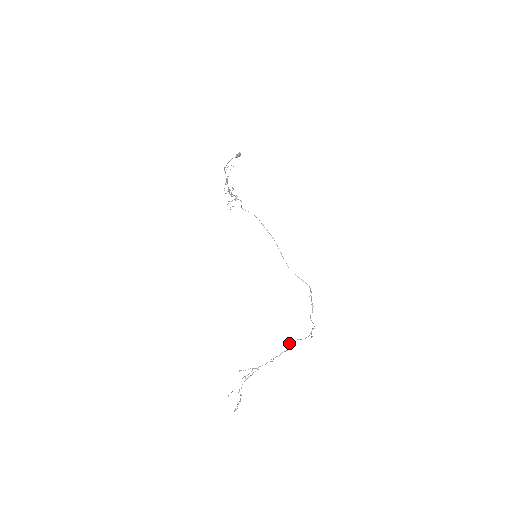
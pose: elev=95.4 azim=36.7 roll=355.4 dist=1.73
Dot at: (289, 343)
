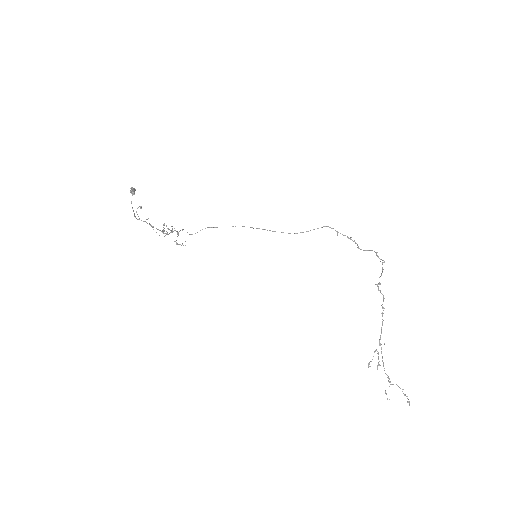
Dot at: occluded
